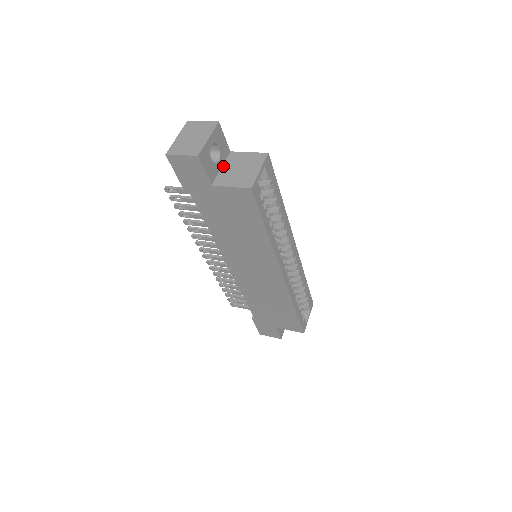
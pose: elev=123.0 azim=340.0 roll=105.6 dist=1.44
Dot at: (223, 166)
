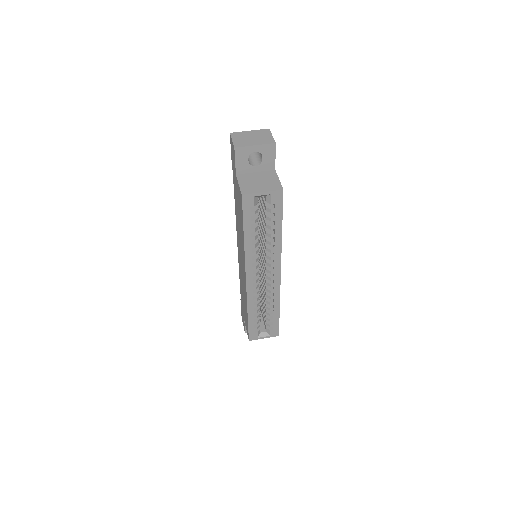
Dot at: (258, 172)
